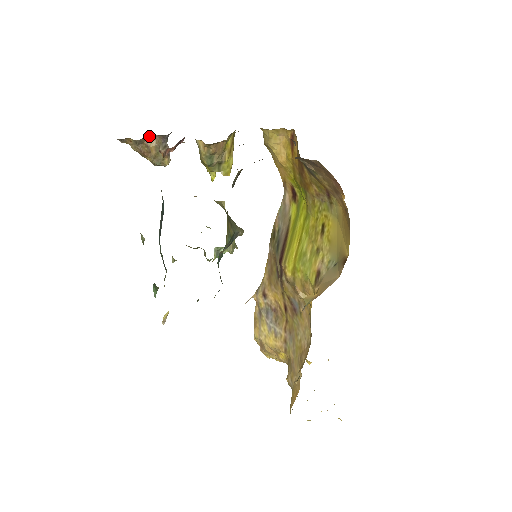
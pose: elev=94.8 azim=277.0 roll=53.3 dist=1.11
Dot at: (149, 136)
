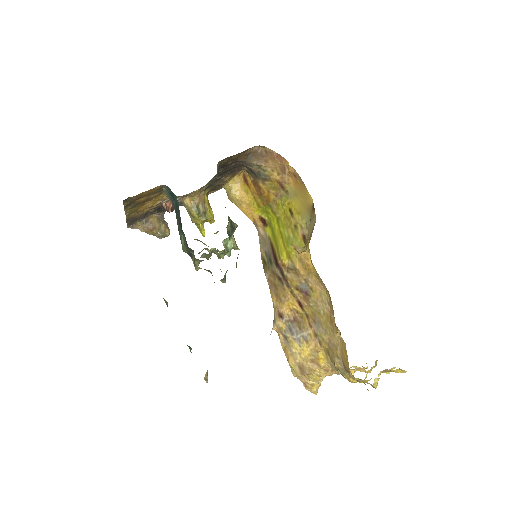
Dot at: (151, 216)
